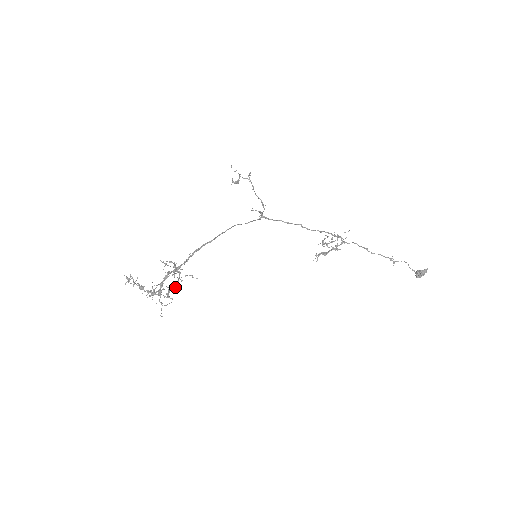
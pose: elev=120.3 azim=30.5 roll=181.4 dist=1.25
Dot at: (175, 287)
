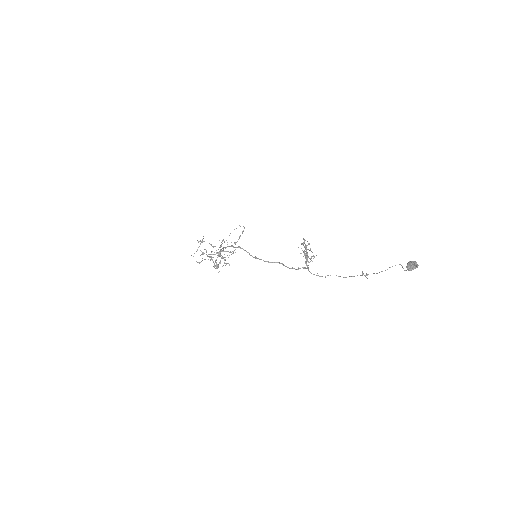
Dot at: occluded
